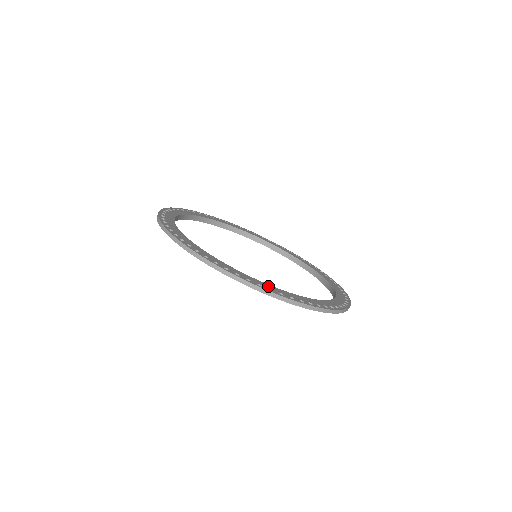
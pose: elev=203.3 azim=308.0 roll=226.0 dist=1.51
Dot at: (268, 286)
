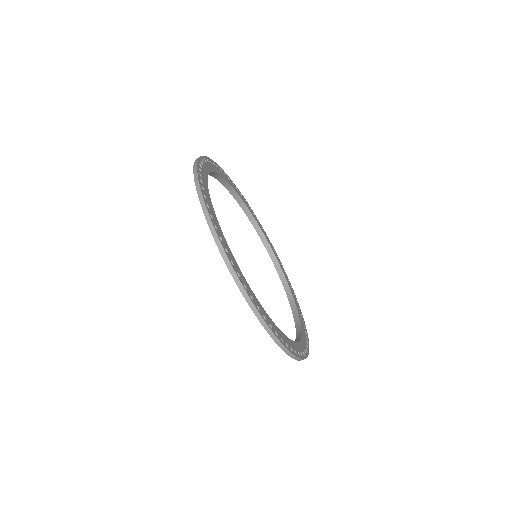
Dot at: (302, 346)
